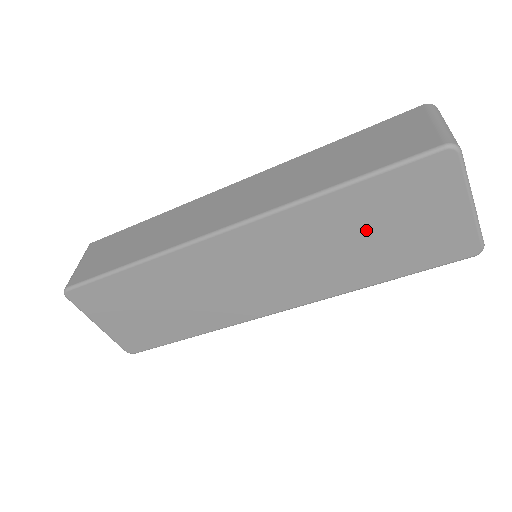
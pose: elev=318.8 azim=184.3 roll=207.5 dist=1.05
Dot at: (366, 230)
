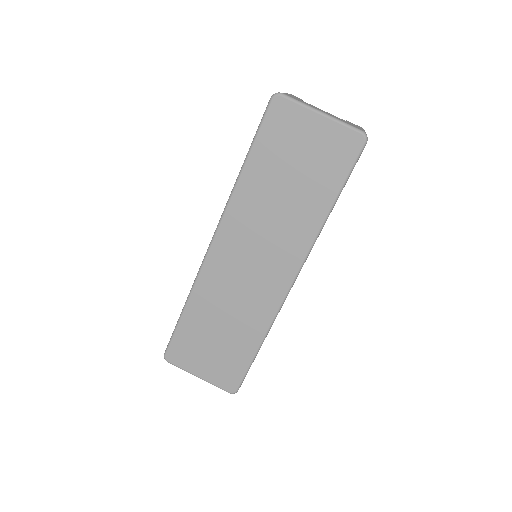
Dot at: (283, 179)
